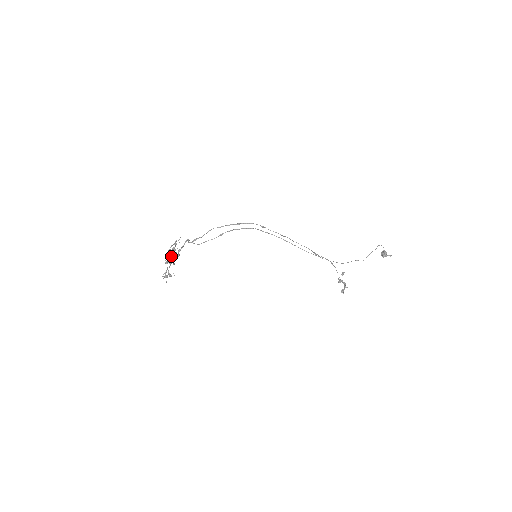
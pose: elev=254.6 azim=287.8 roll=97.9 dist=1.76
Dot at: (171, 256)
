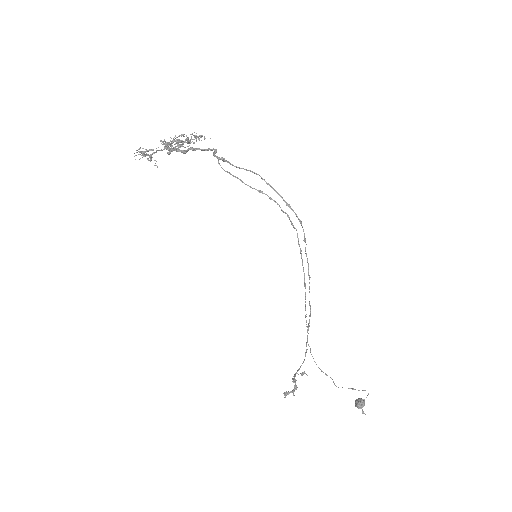
Dot at: (178, 142)
